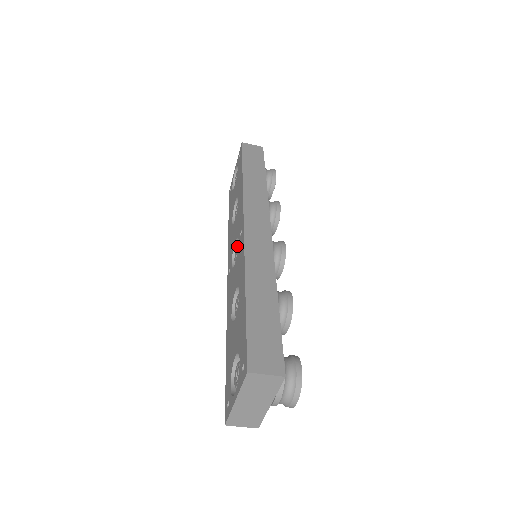
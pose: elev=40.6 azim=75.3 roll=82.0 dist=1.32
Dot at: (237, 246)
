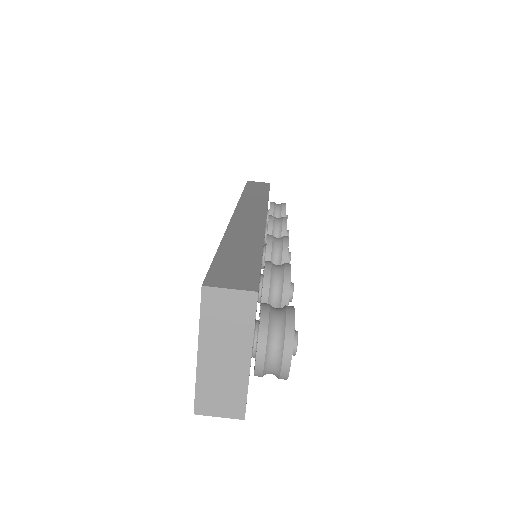
Dot at: occluded
